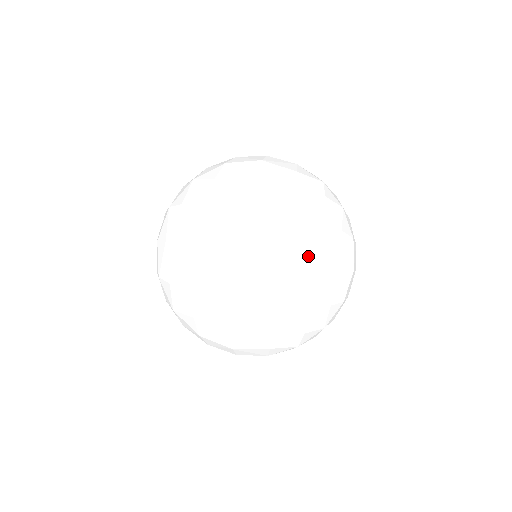
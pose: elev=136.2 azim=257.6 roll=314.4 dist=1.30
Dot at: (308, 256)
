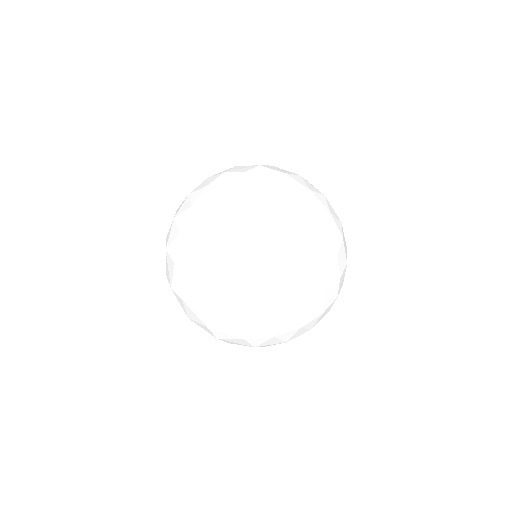
Dot at: (259, 309)
